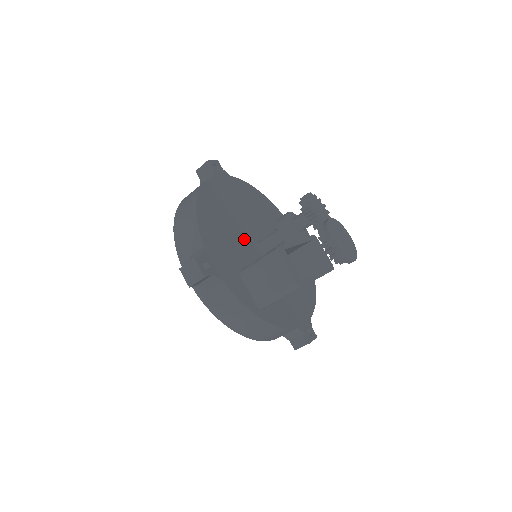
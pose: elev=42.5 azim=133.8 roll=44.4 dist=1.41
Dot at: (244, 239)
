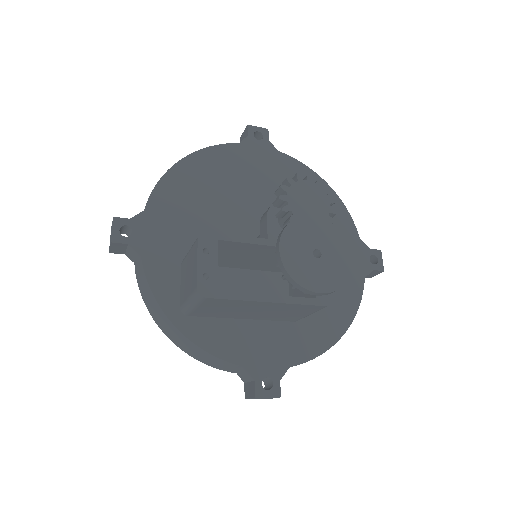
Dot at: (233, 225)
